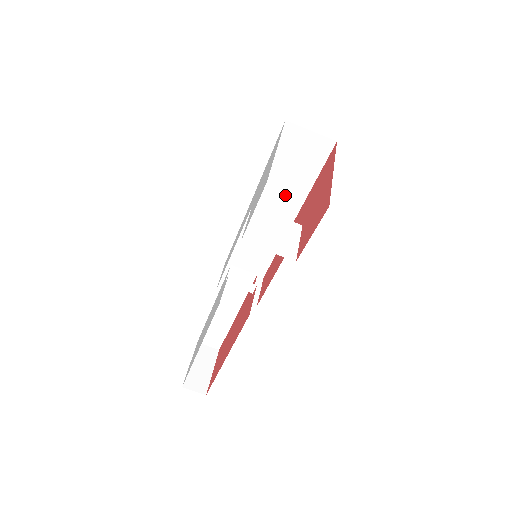
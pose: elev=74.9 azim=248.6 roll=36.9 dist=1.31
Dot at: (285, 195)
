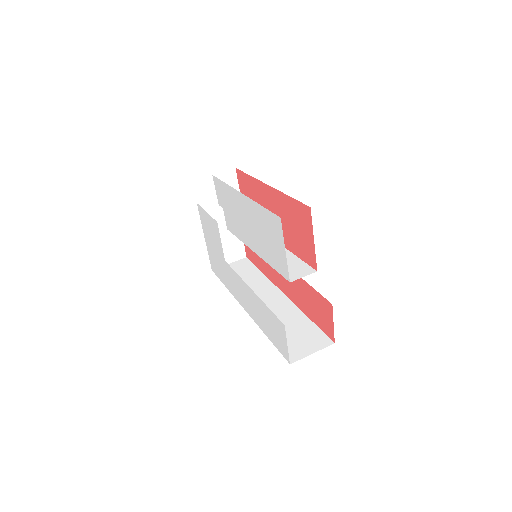
Dot at: (258, 290)
